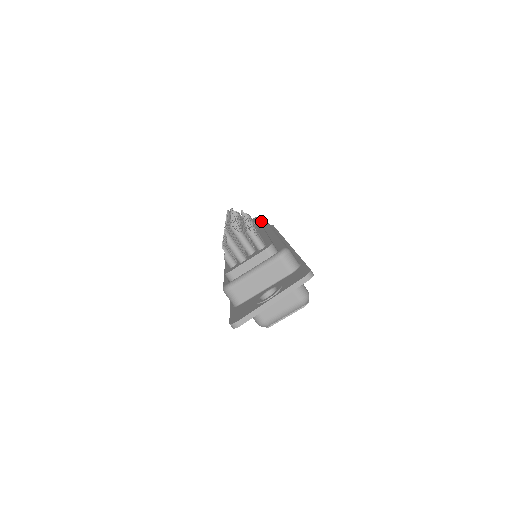
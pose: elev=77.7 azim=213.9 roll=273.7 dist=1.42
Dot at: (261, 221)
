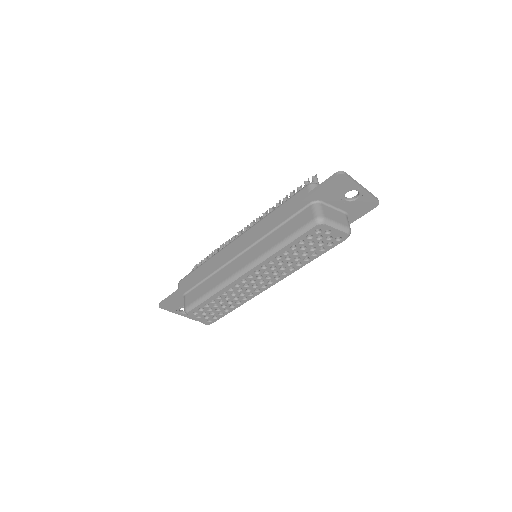
Dot at: occluded
